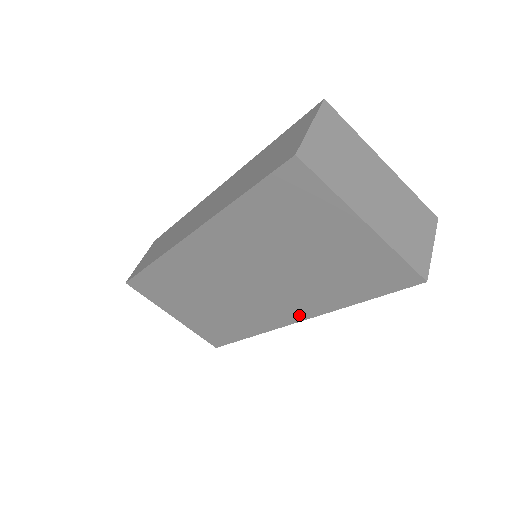
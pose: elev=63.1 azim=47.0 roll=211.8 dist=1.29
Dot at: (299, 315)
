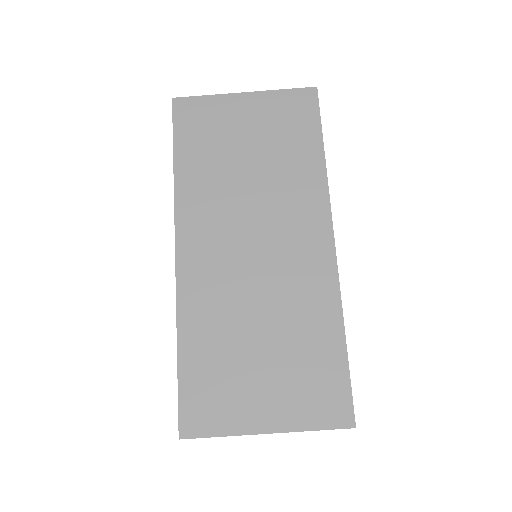
Dot at: (323, 223)
